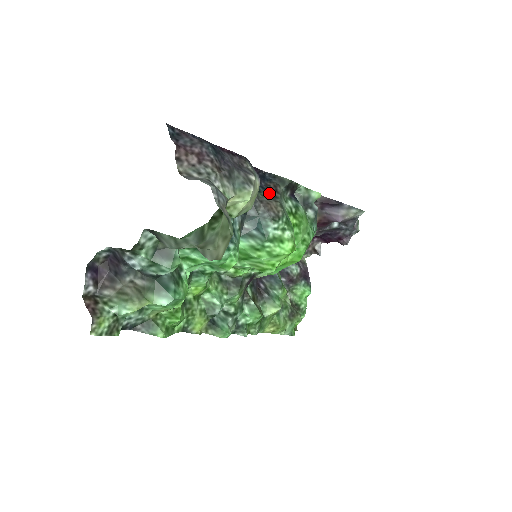
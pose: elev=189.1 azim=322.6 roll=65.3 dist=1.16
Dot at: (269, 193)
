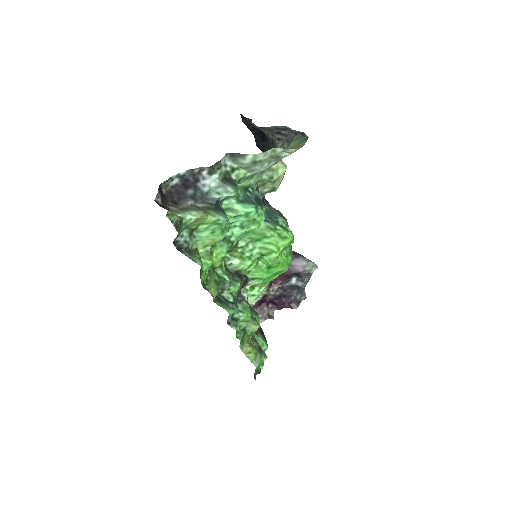
Dot at: occluded
